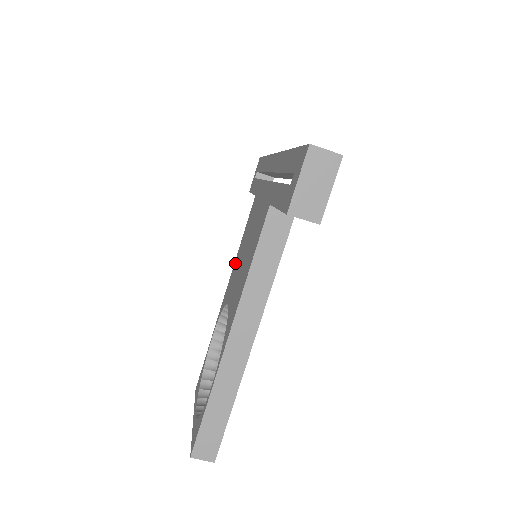
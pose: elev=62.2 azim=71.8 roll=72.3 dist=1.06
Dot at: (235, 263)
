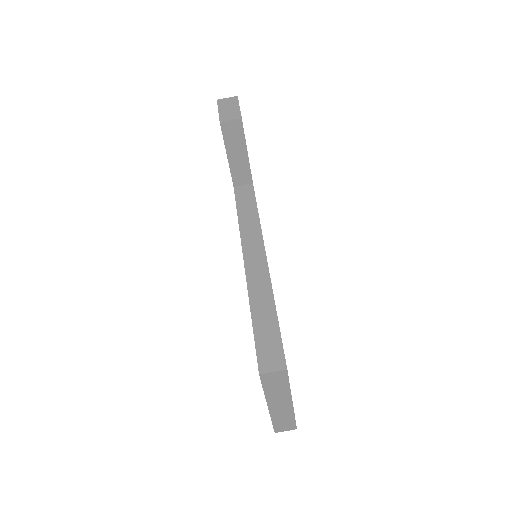
Dot at: occluded
